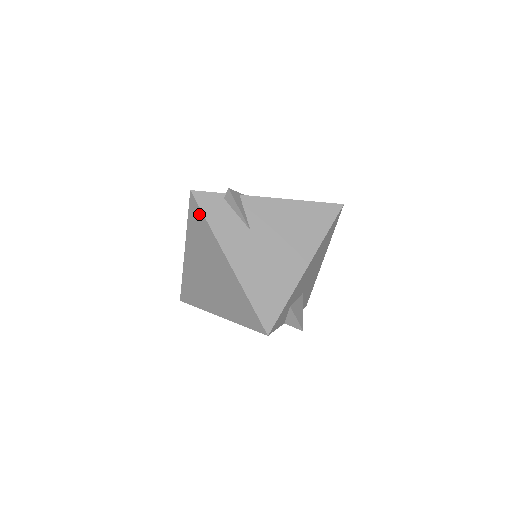
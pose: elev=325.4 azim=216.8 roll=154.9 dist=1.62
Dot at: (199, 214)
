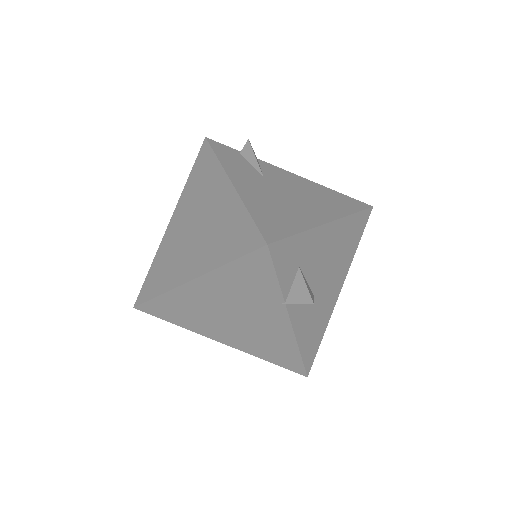
Dot at: (208, 154)
